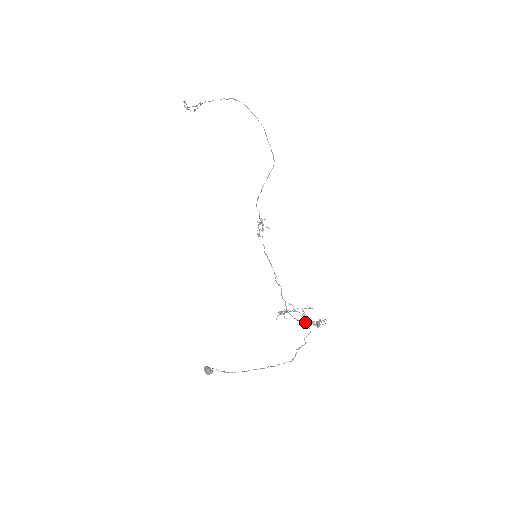
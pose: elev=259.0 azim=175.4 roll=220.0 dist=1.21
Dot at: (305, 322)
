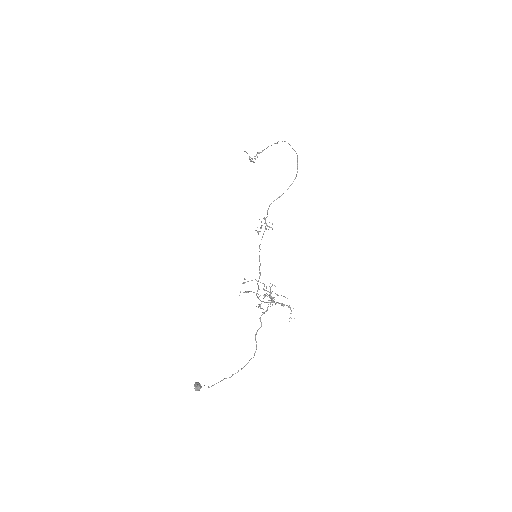
Dot at: (267, 302)
